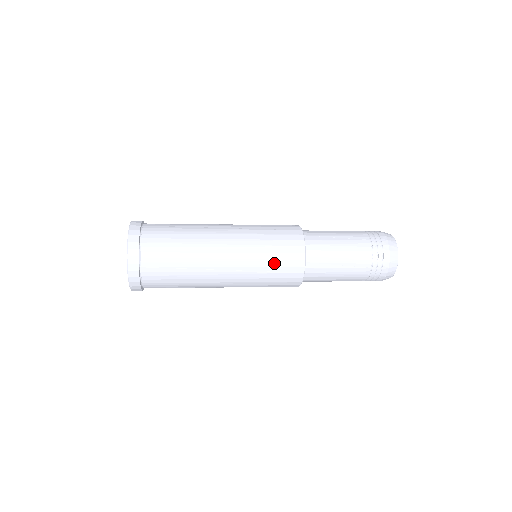
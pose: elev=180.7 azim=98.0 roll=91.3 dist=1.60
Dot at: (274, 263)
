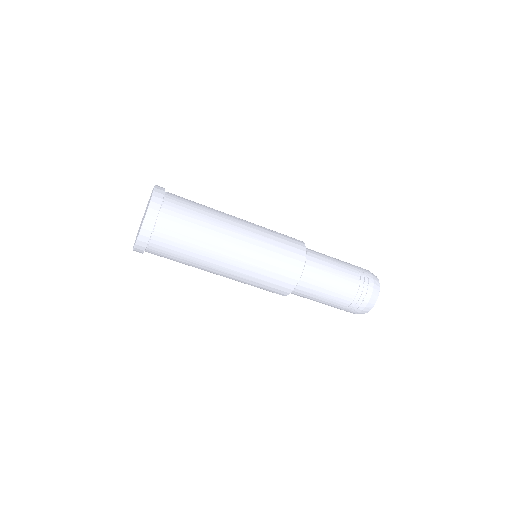
Dot at: (277, 232)
